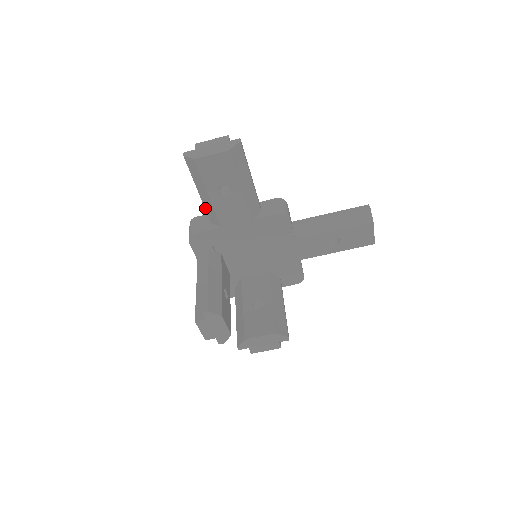
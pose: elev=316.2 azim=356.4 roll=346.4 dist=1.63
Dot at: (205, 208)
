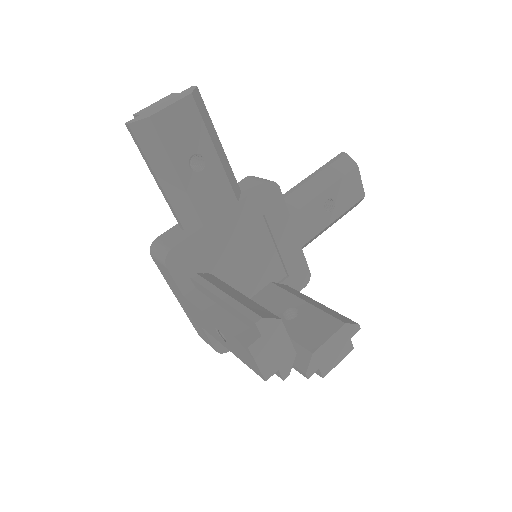
Dot at: (173, 207)
